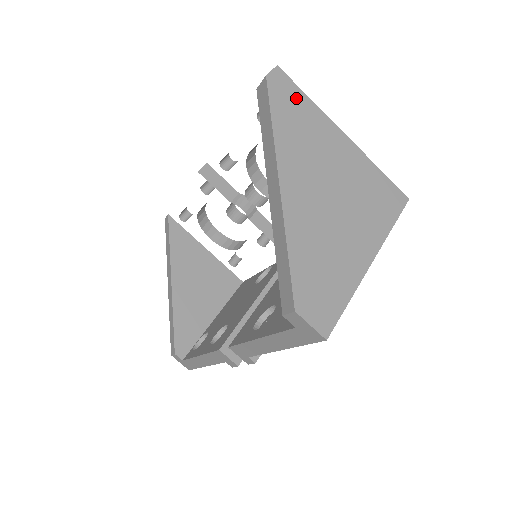
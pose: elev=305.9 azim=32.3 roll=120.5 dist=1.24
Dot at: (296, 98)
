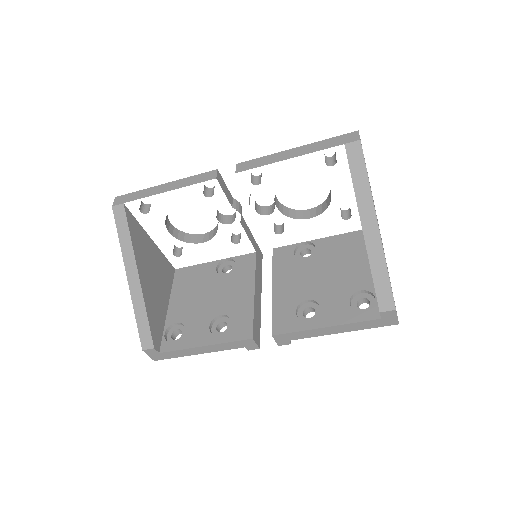
Dot at: occluded
